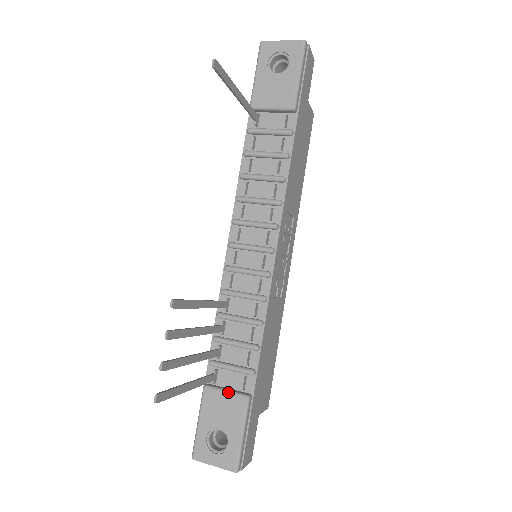
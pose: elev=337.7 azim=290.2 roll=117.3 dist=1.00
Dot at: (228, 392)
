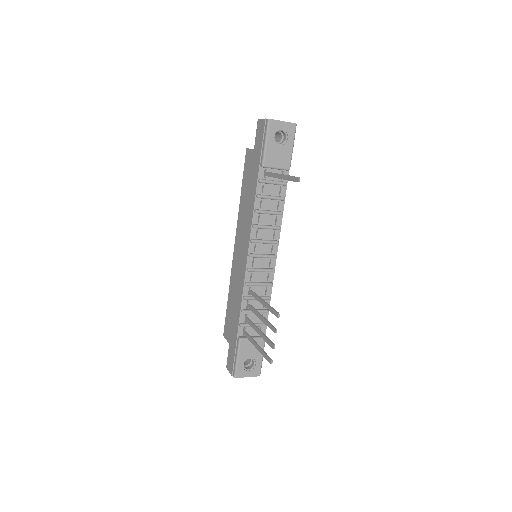
Dot at: (254, 339)
